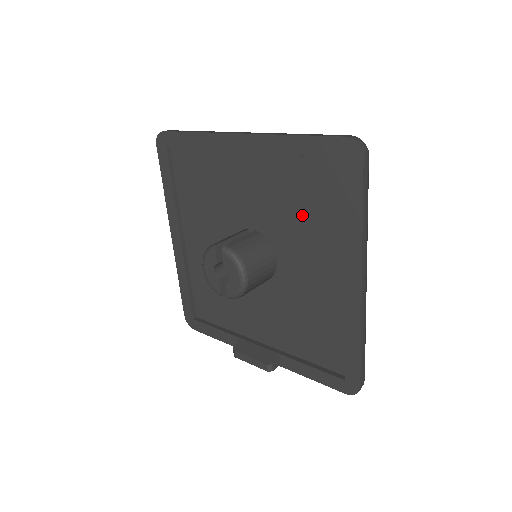
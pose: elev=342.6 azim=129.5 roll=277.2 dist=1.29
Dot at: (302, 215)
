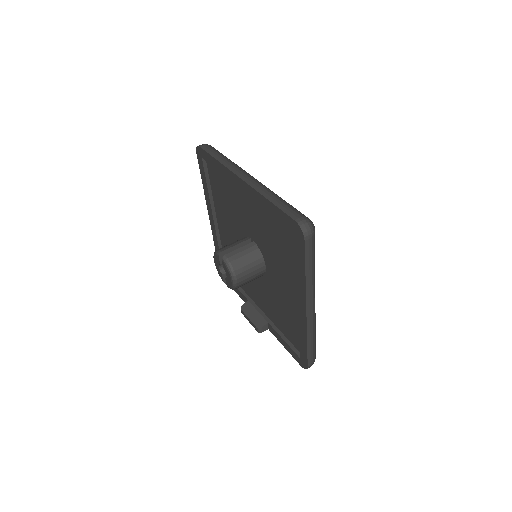
Dot at: (277, 249)
